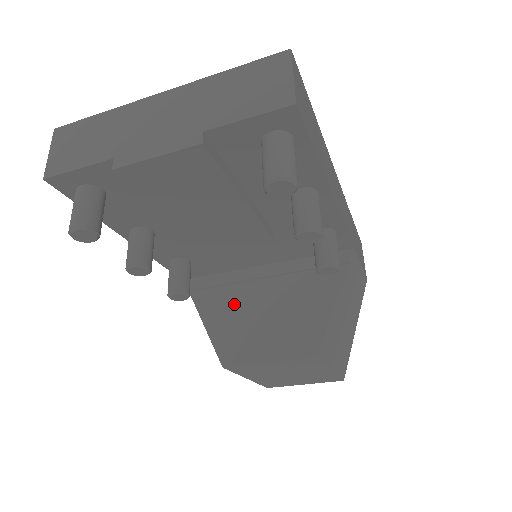
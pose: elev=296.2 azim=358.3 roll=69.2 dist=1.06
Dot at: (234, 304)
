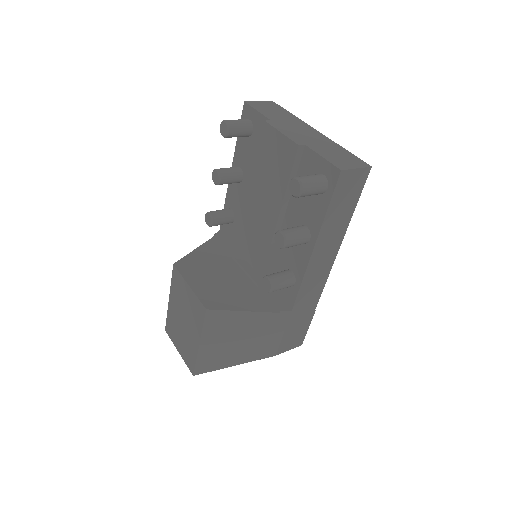
Dot at: (218, 260)
